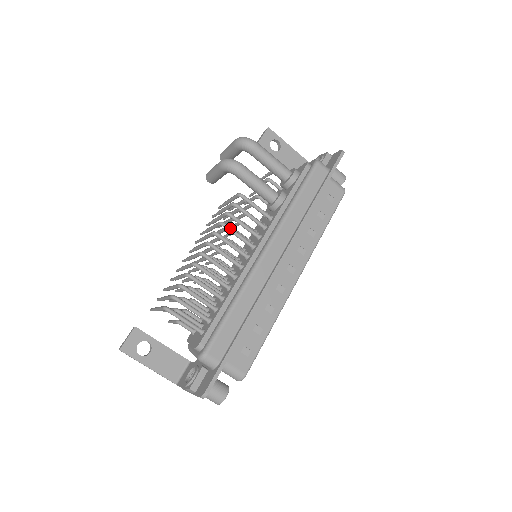
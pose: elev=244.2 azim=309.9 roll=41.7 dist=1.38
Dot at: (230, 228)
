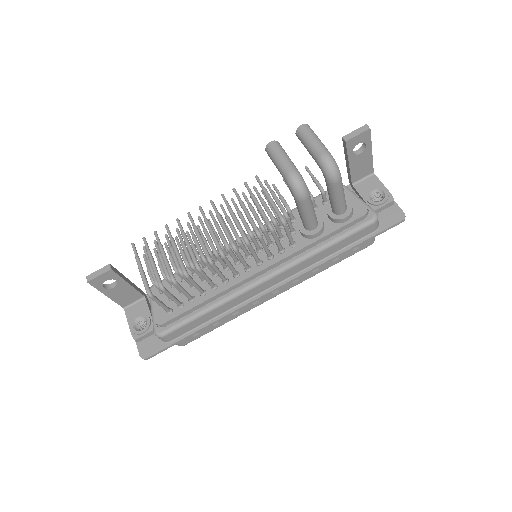
Dot at: (251, 248)
